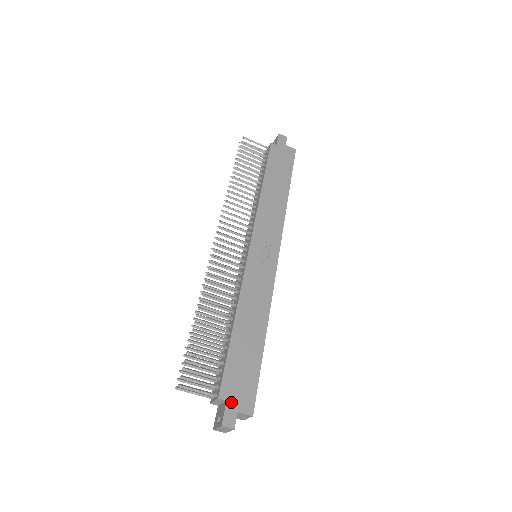
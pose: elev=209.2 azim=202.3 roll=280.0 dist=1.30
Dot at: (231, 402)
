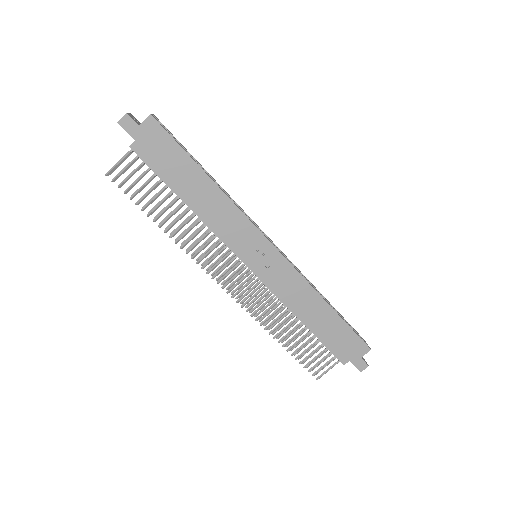
Dot at: (352, 359)
